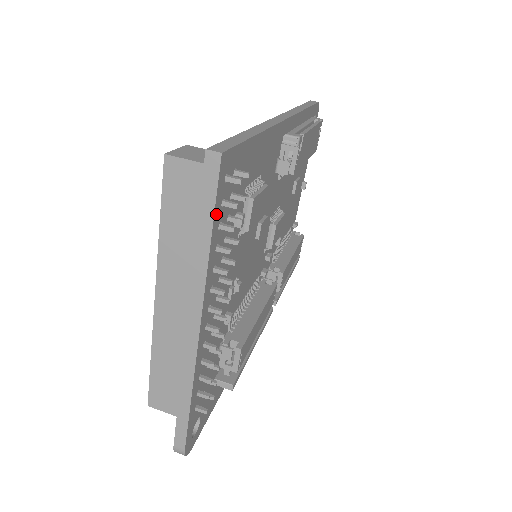
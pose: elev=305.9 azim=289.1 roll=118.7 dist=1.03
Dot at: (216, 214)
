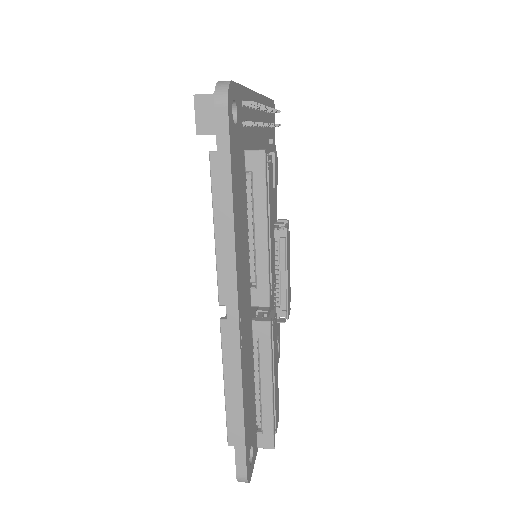
Dot at: (270, 102)
